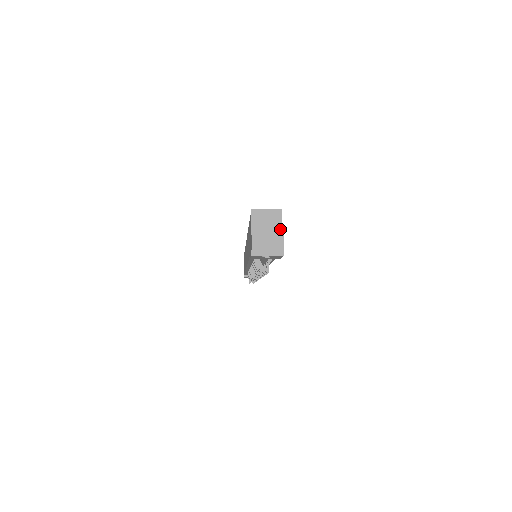
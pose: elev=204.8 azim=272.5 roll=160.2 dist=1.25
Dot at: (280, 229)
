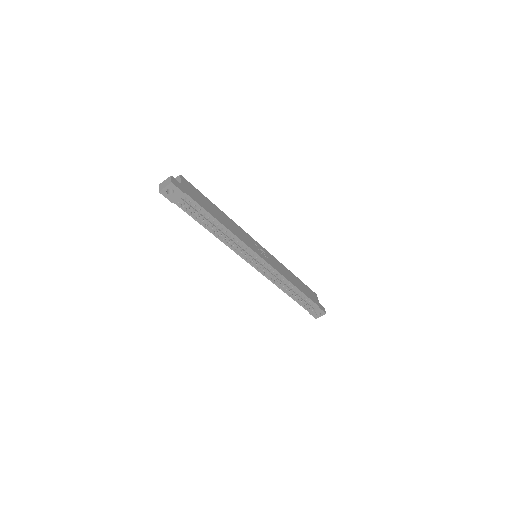
Dot at: (180, 181)
